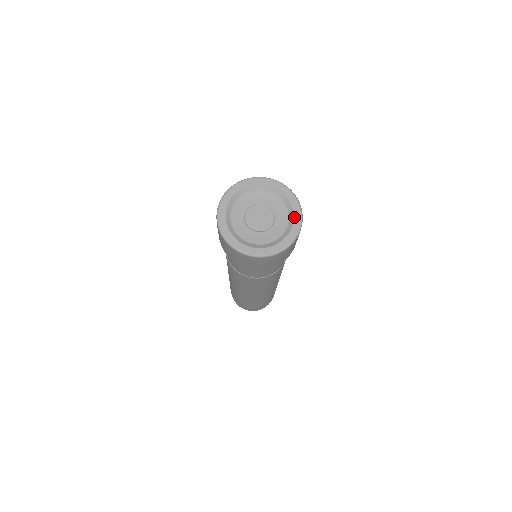
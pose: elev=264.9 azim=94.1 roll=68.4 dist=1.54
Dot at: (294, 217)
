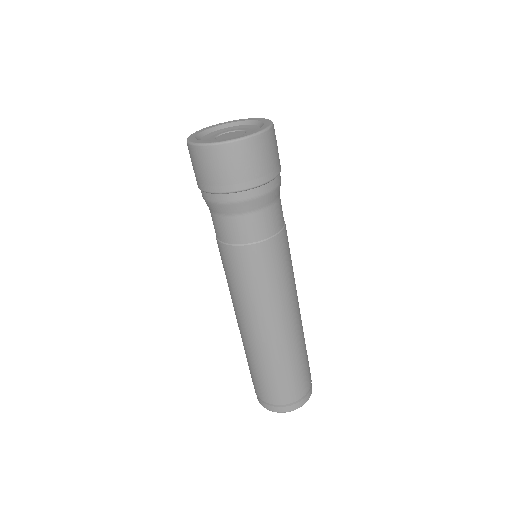
Dot at: (261, 121)
